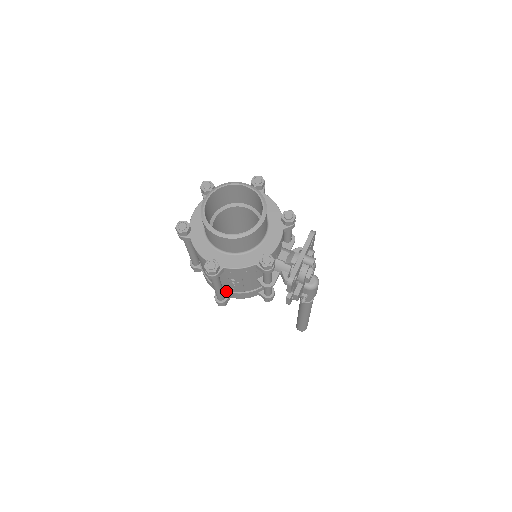
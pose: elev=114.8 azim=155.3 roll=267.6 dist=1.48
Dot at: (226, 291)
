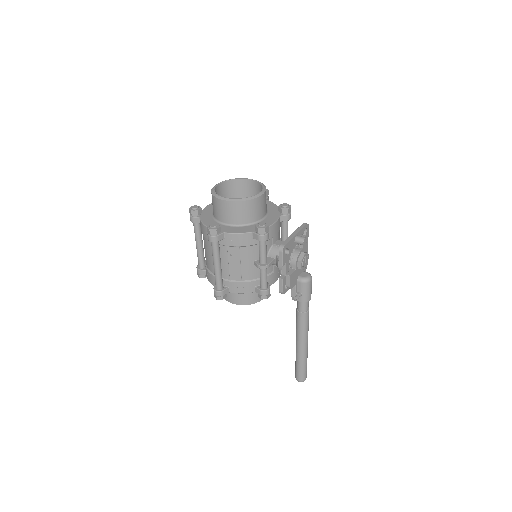
Dot at: (225, 280)
